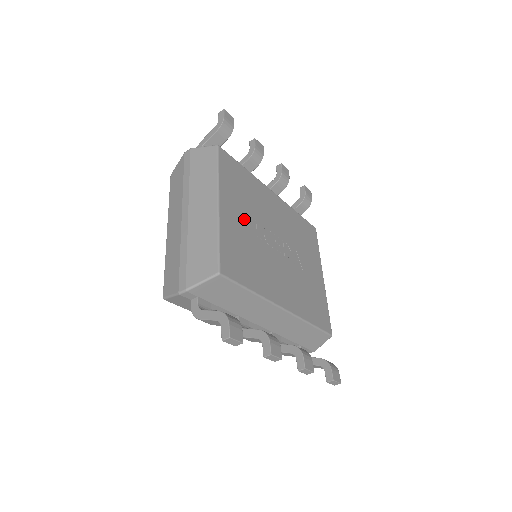
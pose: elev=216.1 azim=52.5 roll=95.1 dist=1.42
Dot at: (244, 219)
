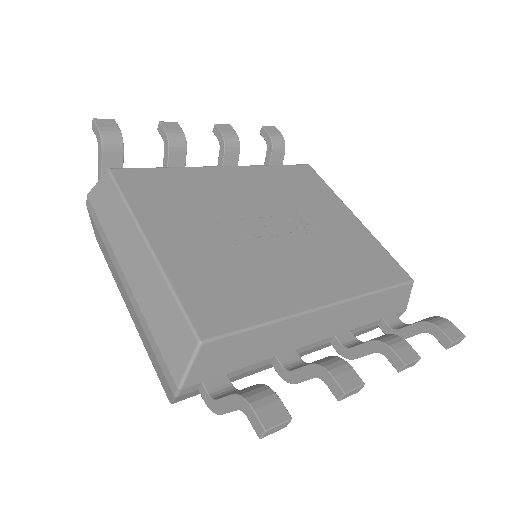
Dot at: (200, 234)
